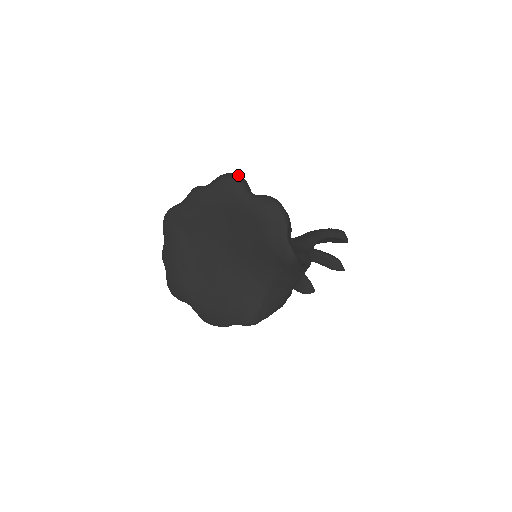
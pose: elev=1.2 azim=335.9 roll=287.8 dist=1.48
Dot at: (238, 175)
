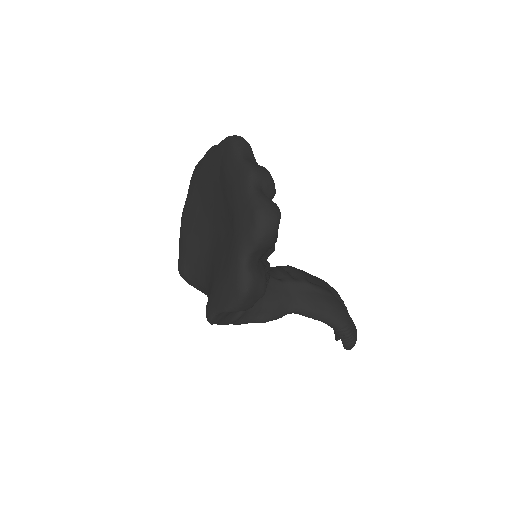
Dot at: (268, 231)
